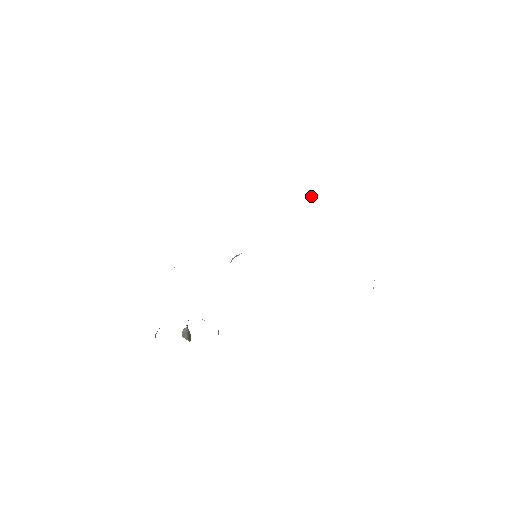
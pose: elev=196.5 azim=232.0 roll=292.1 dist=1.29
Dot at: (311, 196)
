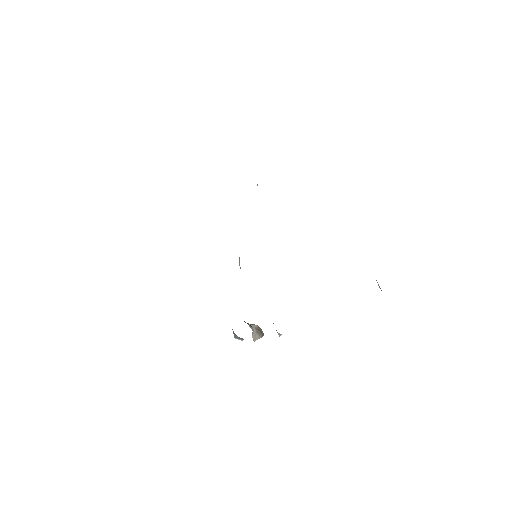
Dot at: occluded
